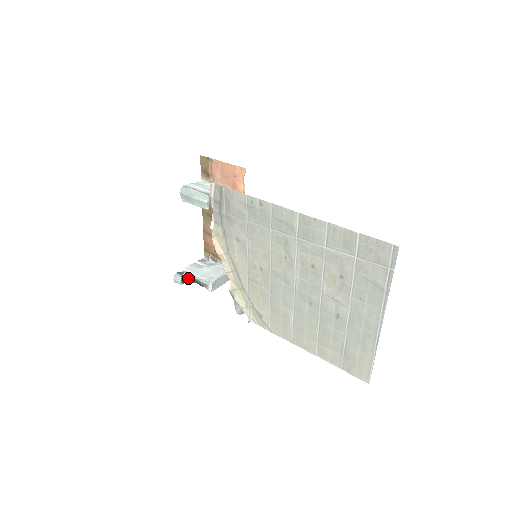
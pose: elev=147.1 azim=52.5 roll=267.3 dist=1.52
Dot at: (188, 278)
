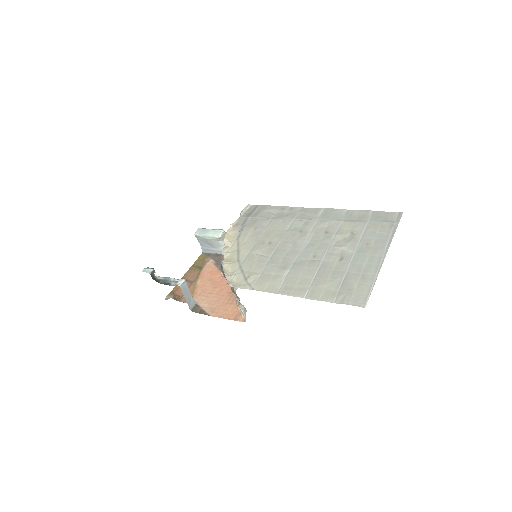
Dot at: (156, 279)
